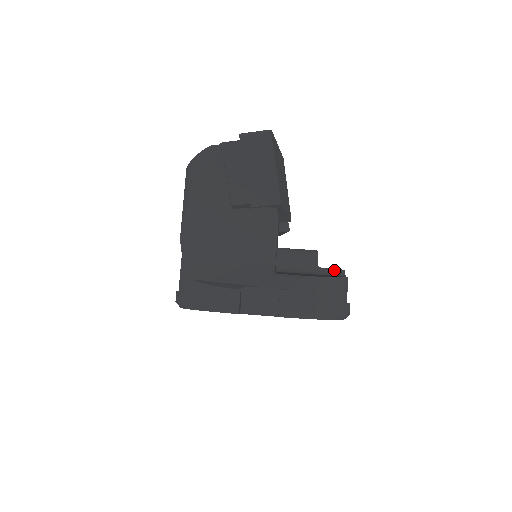
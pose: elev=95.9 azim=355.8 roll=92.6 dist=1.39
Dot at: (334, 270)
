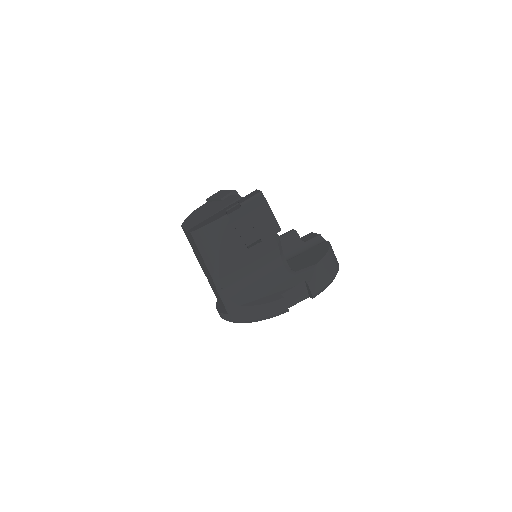
Dot at: (314, 239)
